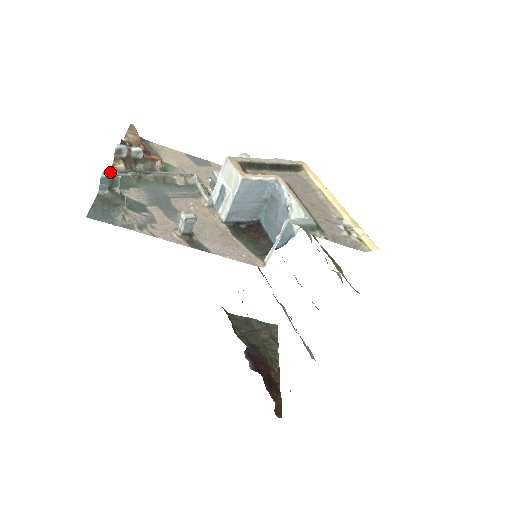
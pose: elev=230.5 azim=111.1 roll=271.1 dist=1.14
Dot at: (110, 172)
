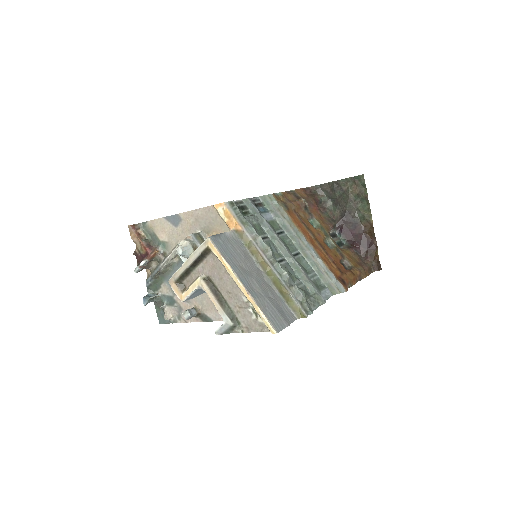
Dot at: (147, 285)
